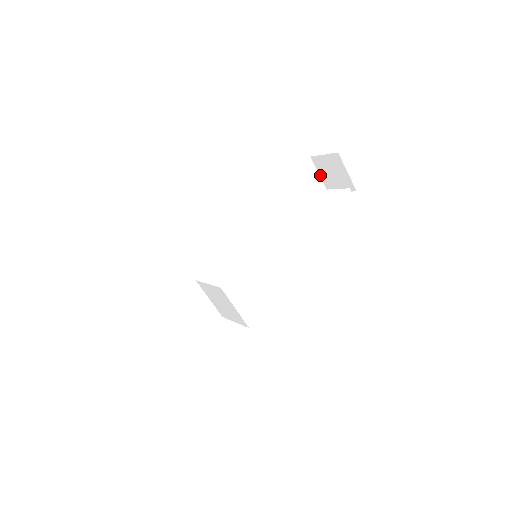
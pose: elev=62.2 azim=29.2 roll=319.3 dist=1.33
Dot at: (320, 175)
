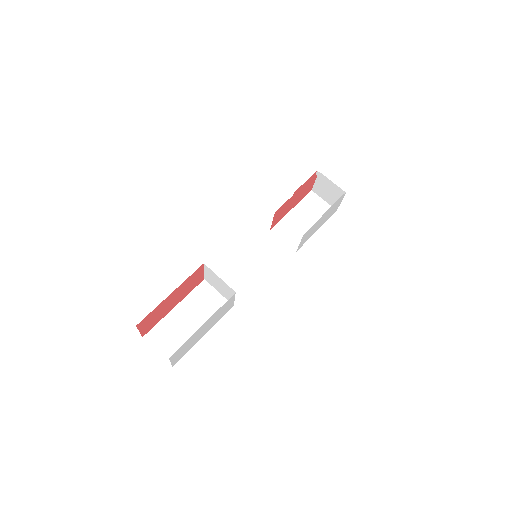
Dot at: (326, 201)
